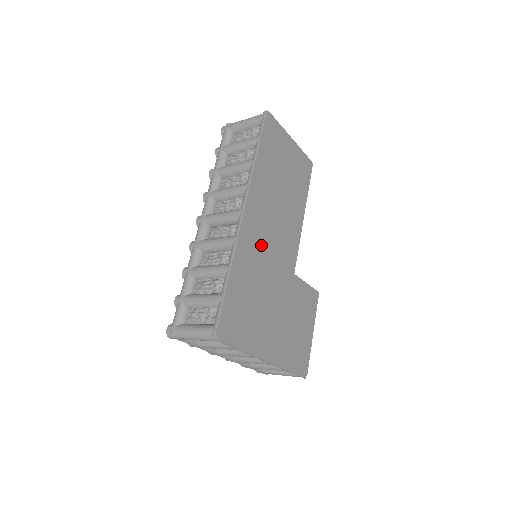
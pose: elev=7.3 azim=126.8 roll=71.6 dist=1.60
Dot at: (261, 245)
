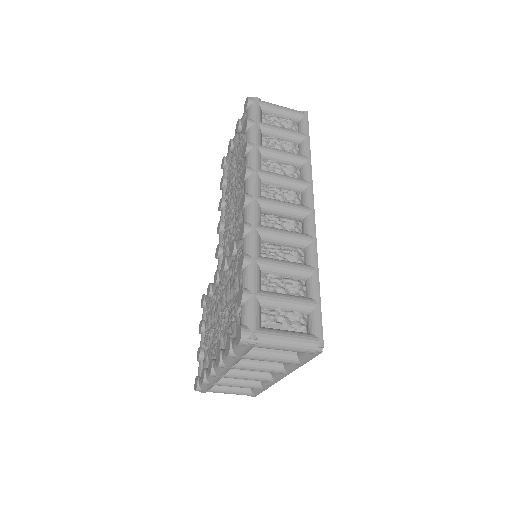
Dot at: occluded
